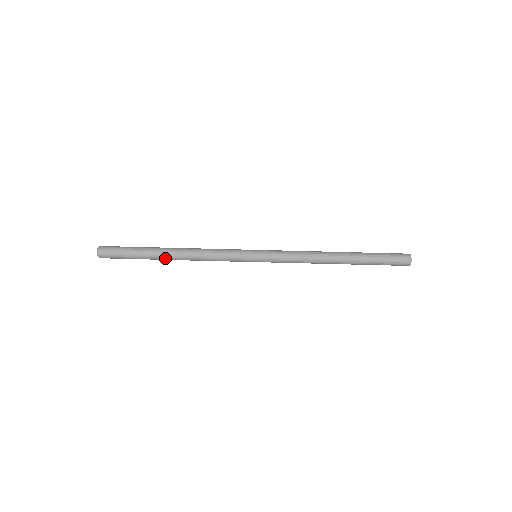
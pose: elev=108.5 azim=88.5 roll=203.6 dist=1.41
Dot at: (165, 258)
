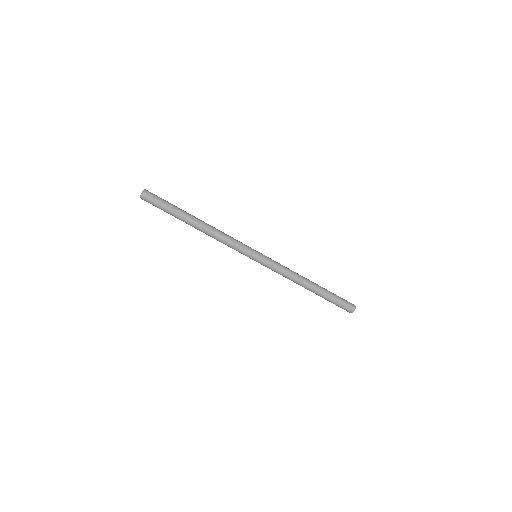
Dot at: (191, 225)
